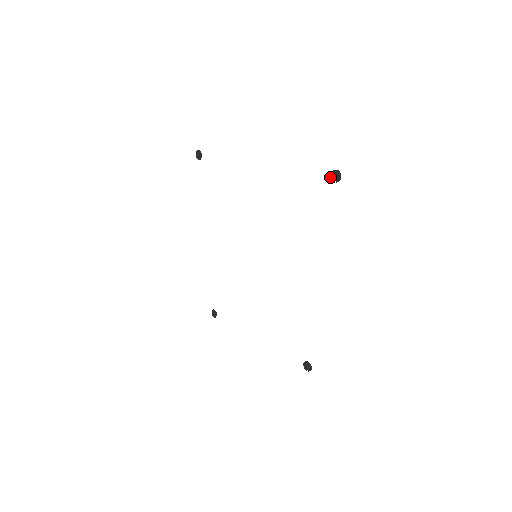
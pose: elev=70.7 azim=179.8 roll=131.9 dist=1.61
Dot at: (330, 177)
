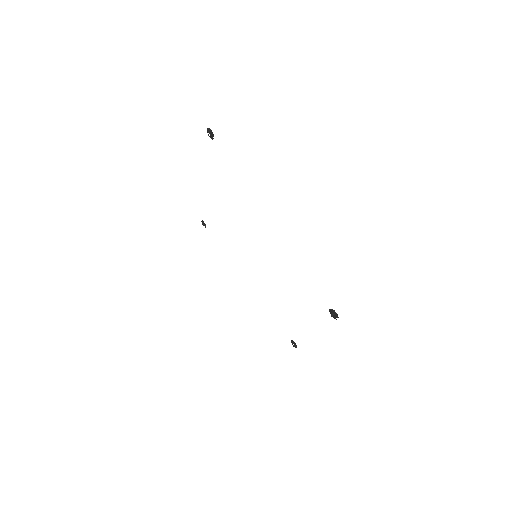
Dot at: occluded
